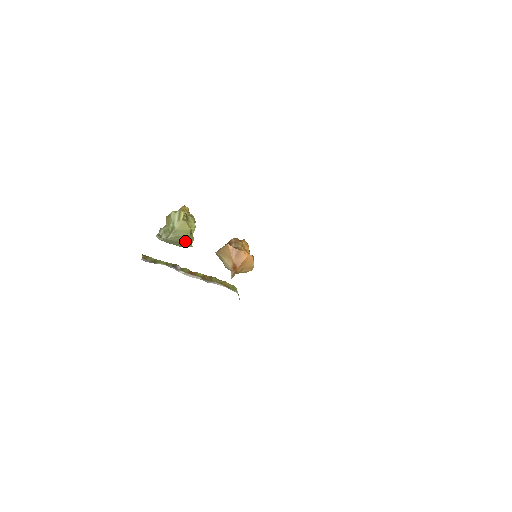
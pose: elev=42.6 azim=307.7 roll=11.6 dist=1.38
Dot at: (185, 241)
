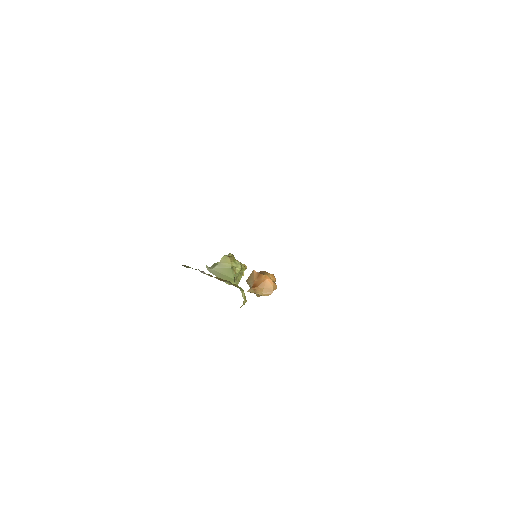
Dot at: (228, 275)
